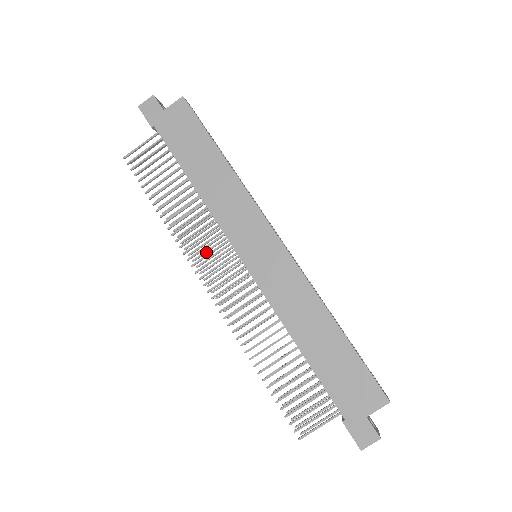
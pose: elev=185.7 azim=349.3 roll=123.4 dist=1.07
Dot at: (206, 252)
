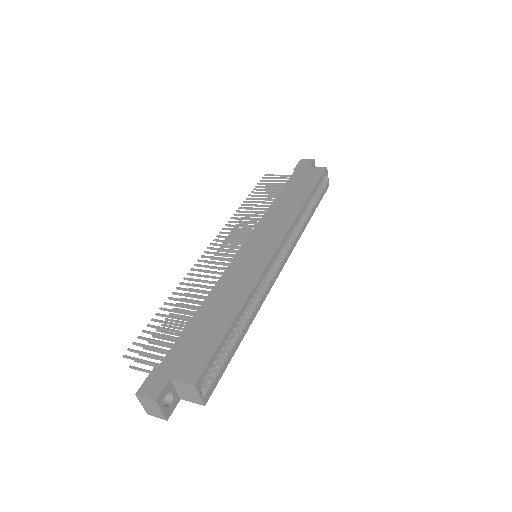
Dot at: (238, 240)
